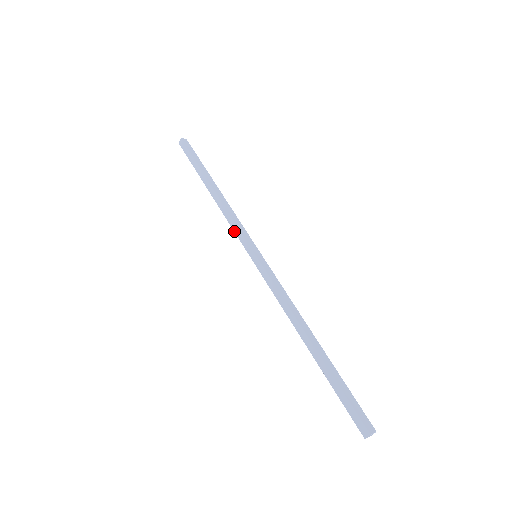
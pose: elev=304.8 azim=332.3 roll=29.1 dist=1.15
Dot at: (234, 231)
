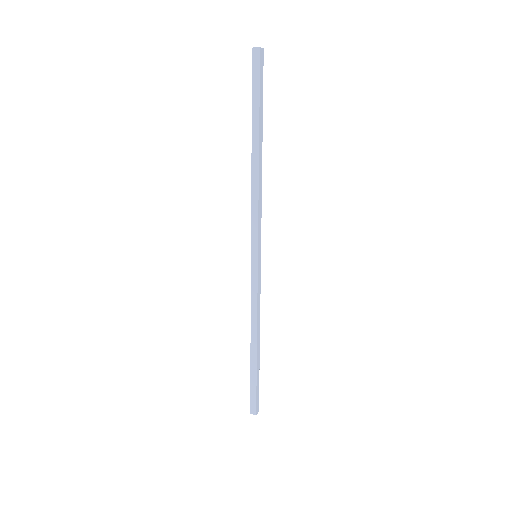
Dot at: occluded
